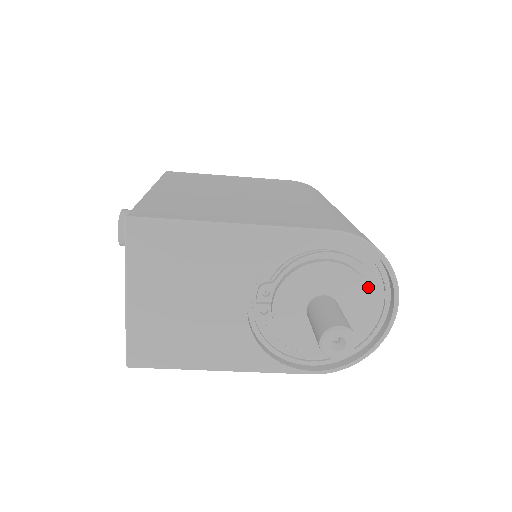
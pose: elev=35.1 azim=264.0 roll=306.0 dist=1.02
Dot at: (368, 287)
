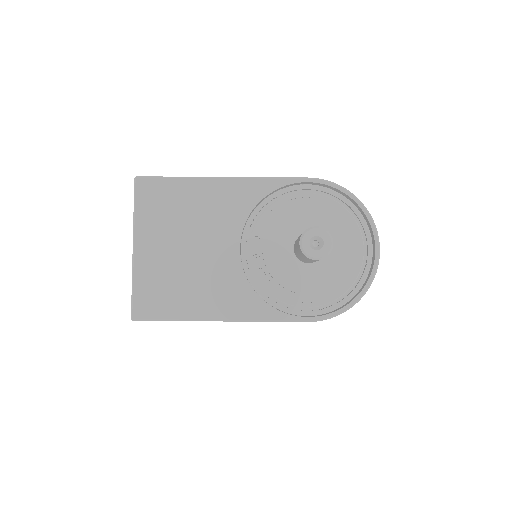
Dot at: (348, 229)
